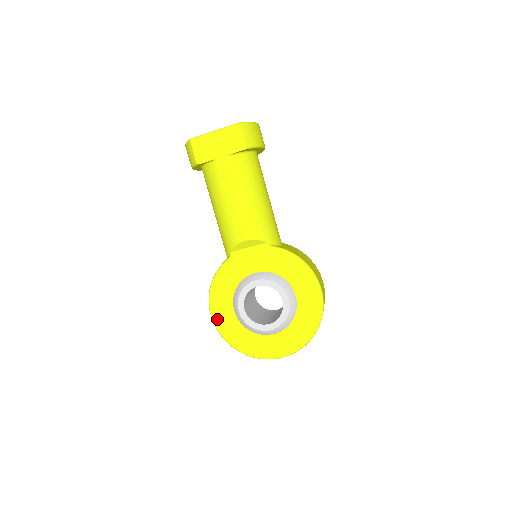
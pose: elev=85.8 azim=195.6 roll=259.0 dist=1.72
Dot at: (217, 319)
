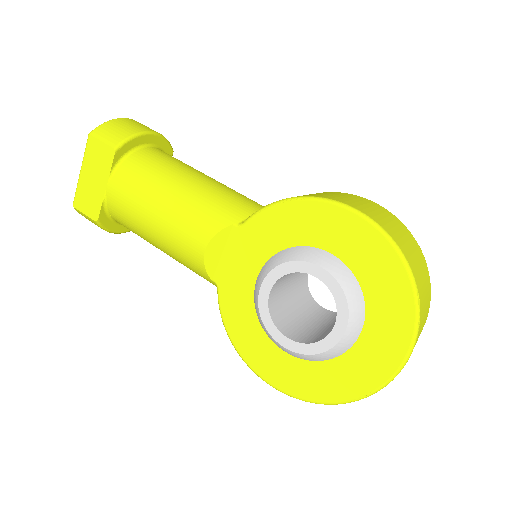
Dot at: (276, 381)
